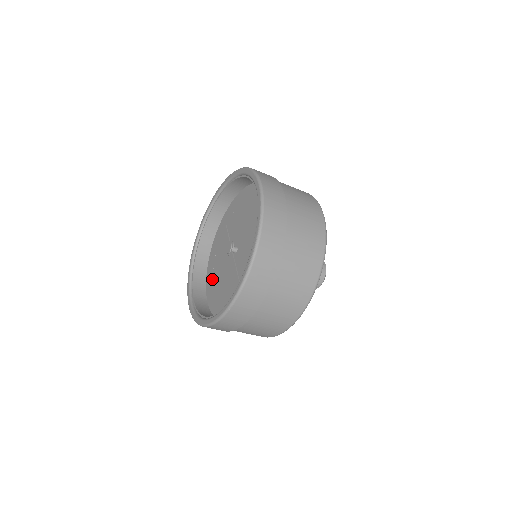
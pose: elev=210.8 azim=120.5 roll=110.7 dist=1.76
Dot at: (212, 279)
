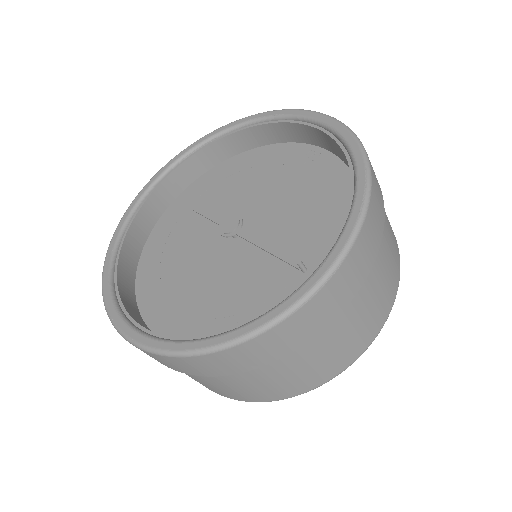
Dot at: (160, 290)
